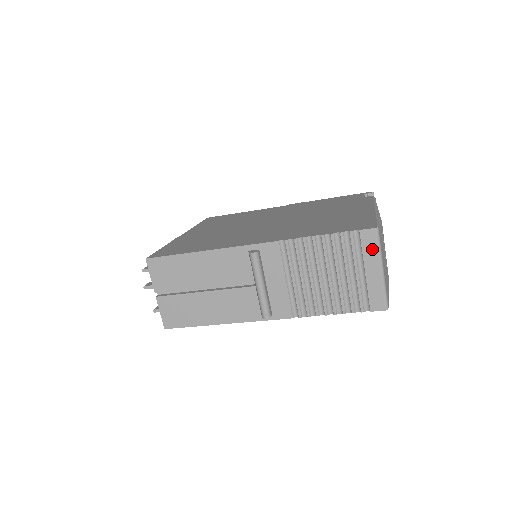
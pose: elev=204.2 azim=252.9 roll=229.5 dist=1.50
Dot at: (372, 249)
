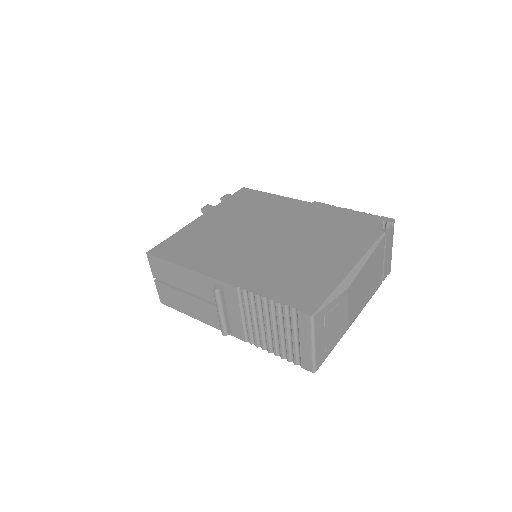
Dot at: (306, 328)
